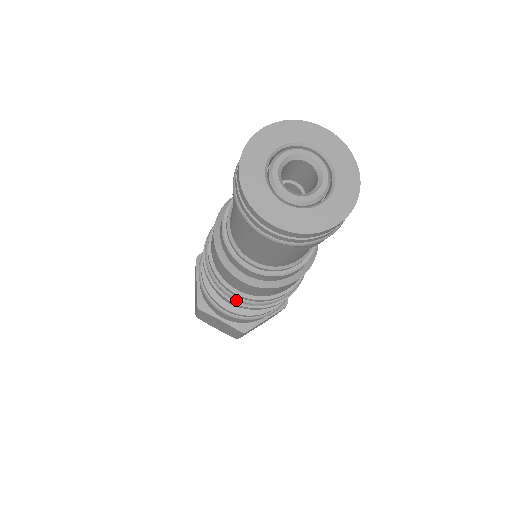
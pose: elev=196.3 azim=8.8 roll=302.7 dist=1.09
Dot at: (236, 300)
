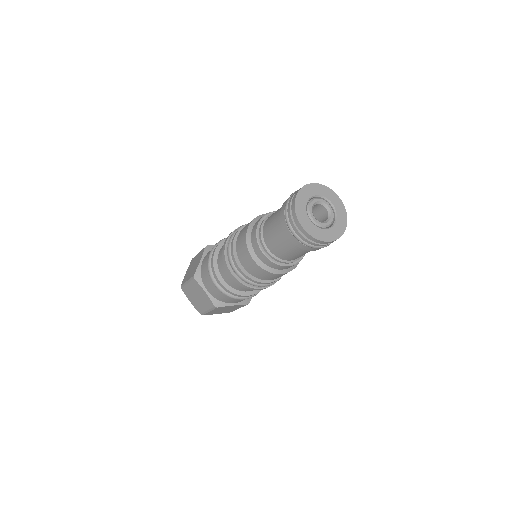
Dot at: occluded
